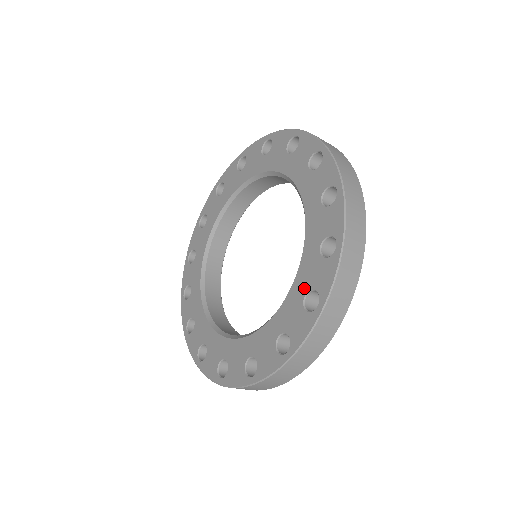
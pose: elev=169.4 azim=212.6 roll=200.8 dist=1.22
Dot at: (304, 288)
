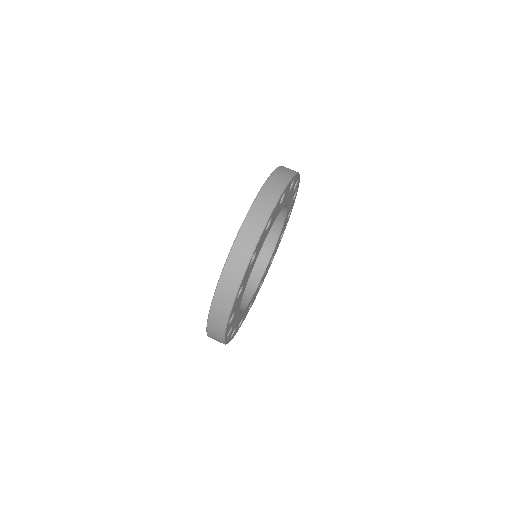
Dot at: occluded
